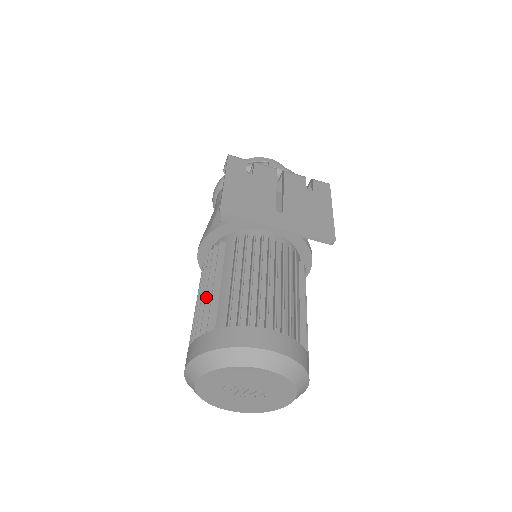
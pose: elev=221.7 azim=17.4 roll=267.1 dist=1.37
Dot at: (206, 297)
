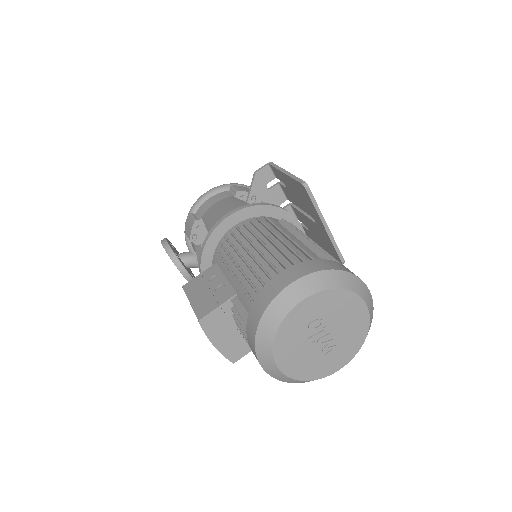
Dot at: occluded
